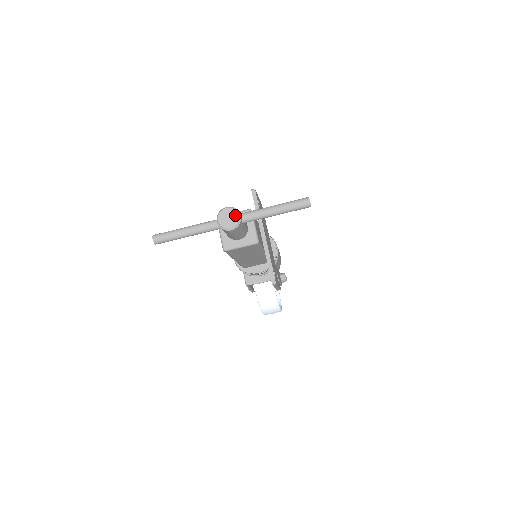
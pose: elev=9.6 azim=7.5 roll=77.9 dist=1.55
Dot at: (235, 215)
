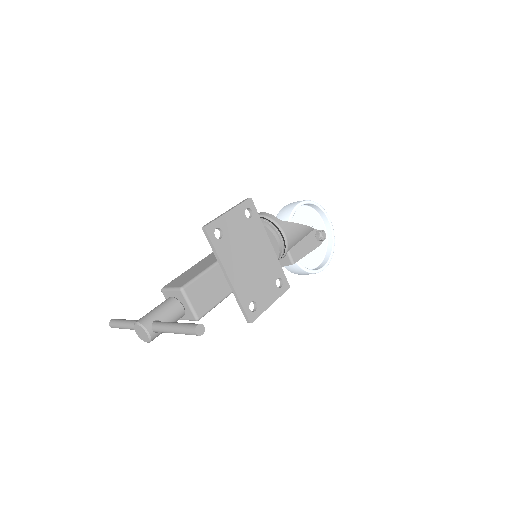
Dot at: (144, 333)
